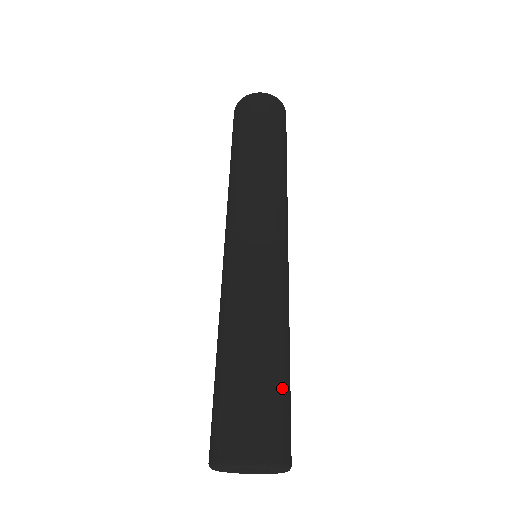
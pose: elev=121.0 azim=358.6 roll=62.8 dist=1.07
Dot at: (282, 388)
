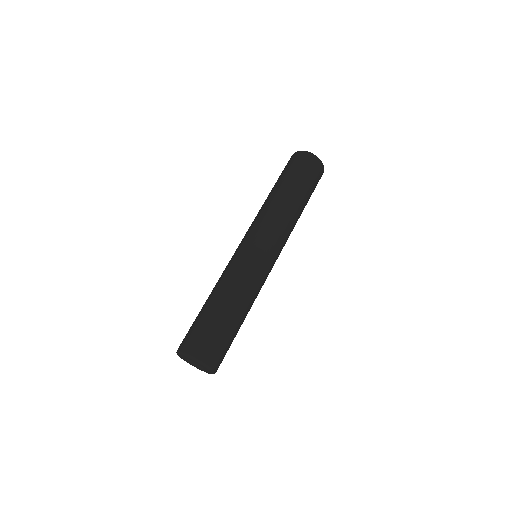
Dot at: occluded
